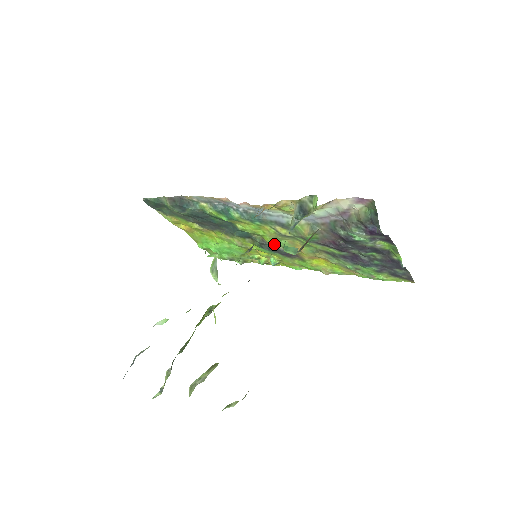
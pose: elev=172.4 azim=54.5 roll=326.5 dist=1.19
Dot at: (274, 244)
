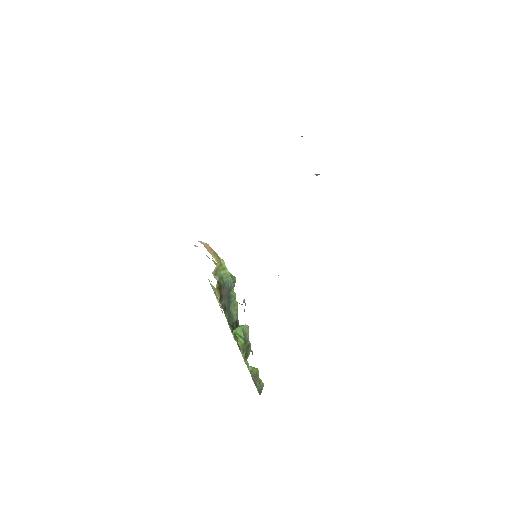
Dot at: occluded
